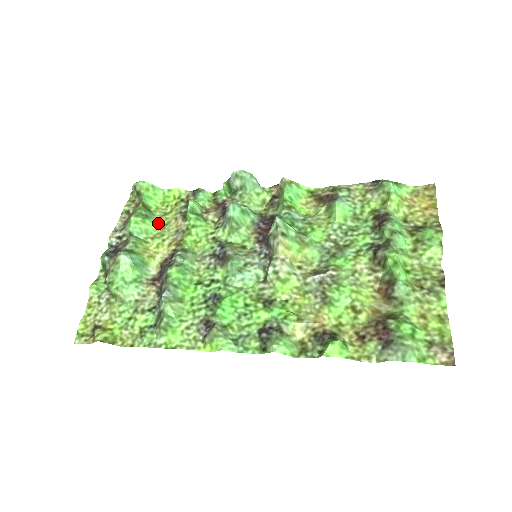
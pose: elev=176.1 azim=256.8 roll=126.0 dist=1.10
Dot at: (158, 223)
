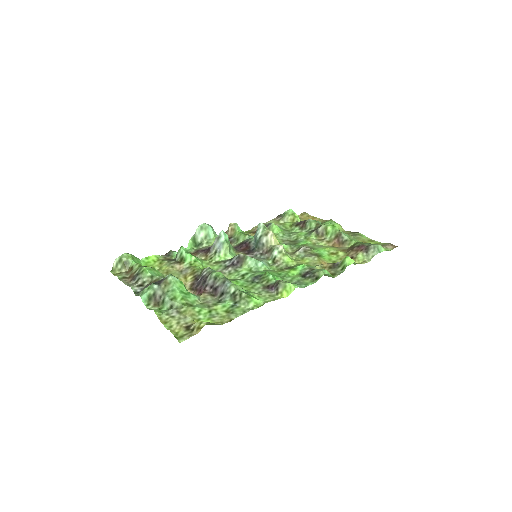
Dot at: occluded
